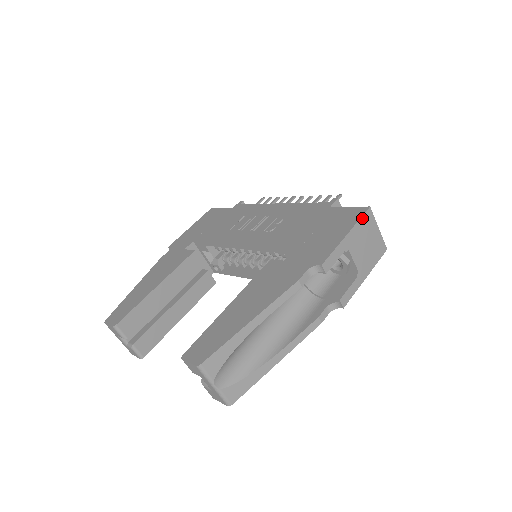
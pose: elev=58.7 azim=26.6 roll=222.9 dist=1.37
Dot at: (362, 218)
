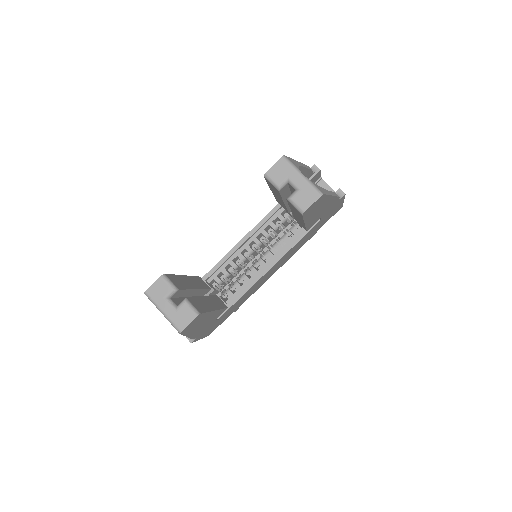
Dot at: occluded
